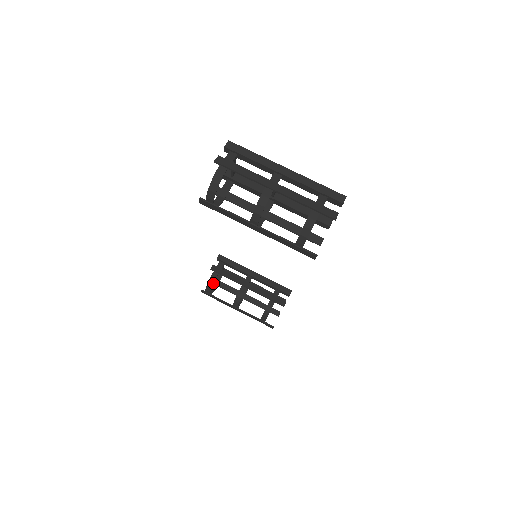
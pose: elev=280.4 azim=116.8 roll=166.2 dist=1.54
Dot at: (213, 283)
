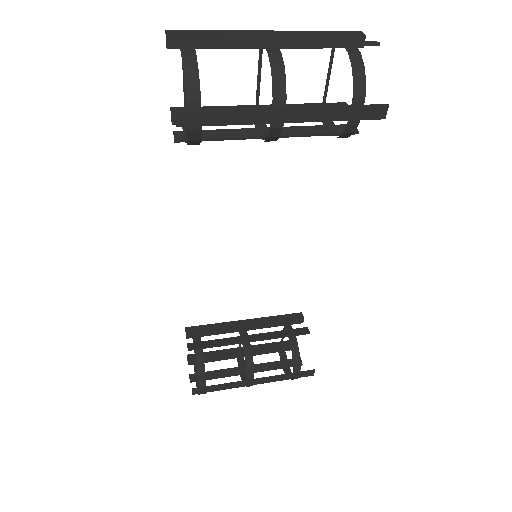
Dot at: (204, 365)
